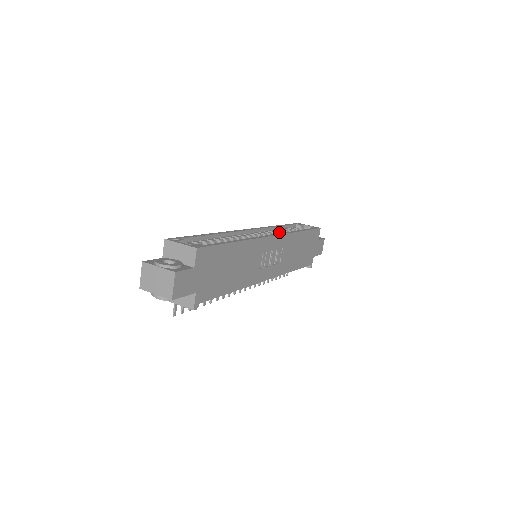
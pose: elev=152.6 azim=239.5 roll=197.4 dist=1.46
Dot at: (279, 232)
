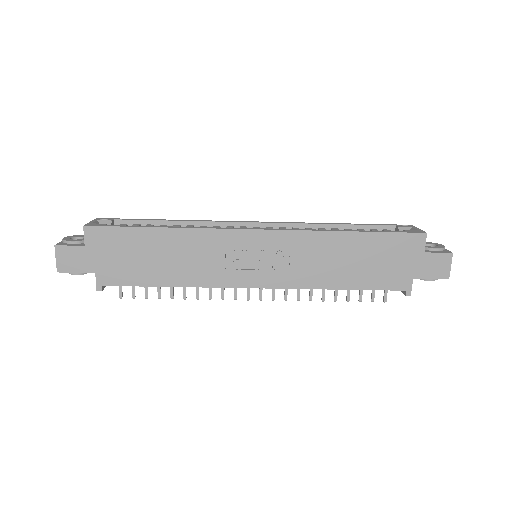
Dot at: occluded
